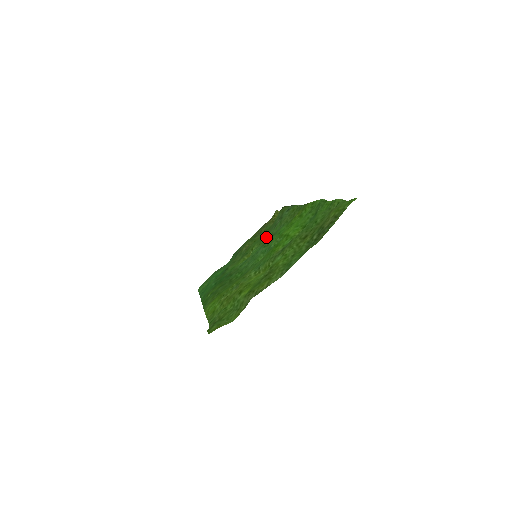
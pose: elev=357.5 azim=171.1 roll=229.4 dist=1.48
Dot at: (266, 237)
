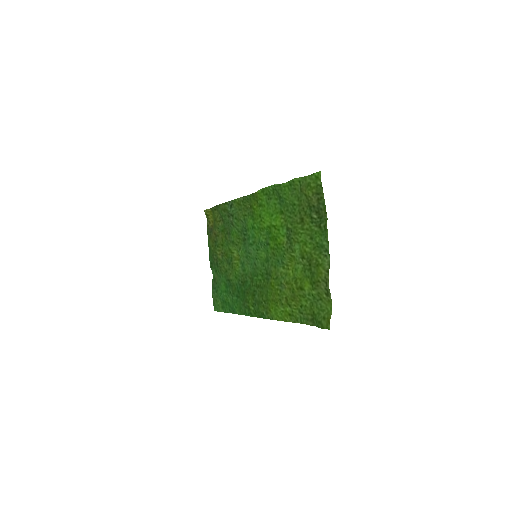
Dot at: (236, 237)
